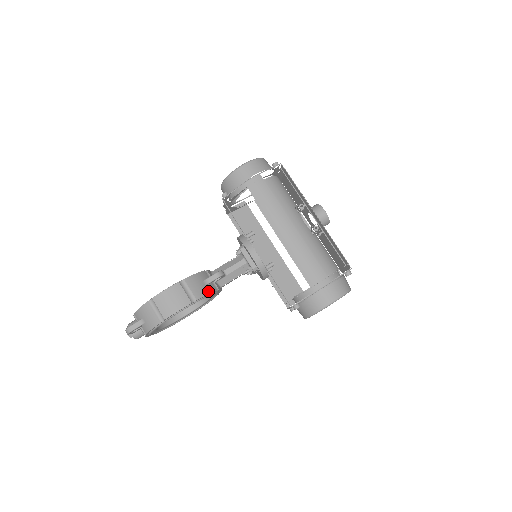
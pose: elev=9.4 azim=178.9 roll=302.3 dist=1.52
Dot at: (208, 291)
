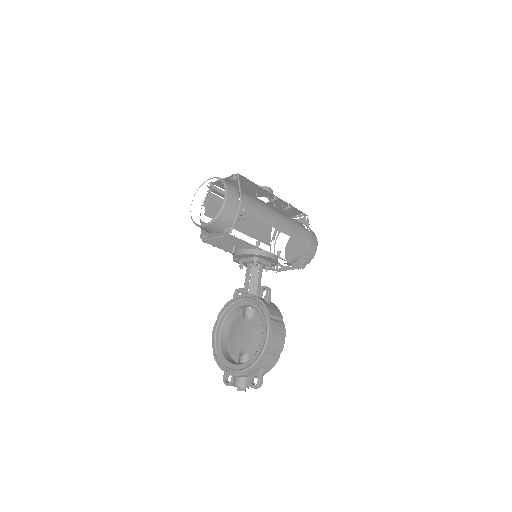
Dot at: (276, 307)
